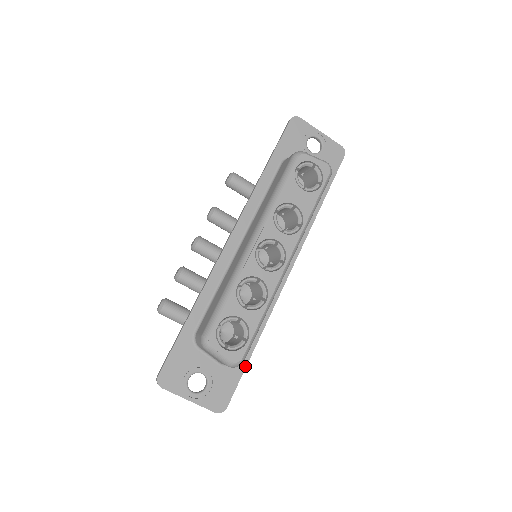
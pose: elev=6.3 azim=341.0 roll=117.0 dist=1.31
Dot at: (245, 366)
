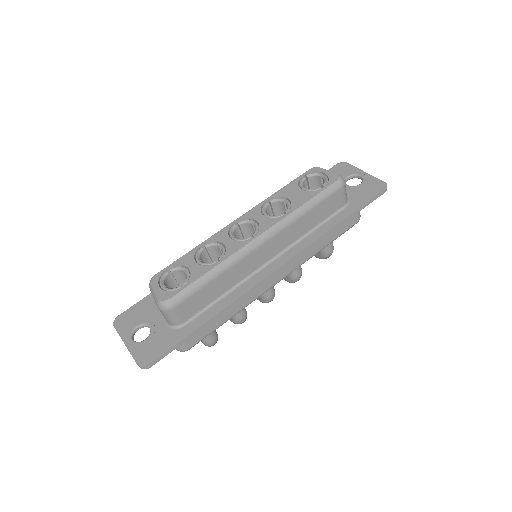
Dot at: (188, 334)
